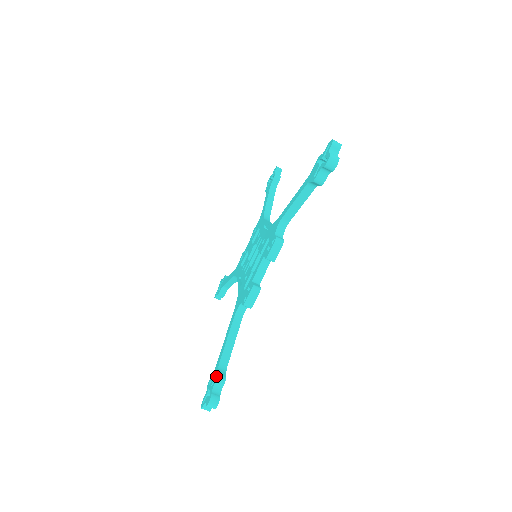
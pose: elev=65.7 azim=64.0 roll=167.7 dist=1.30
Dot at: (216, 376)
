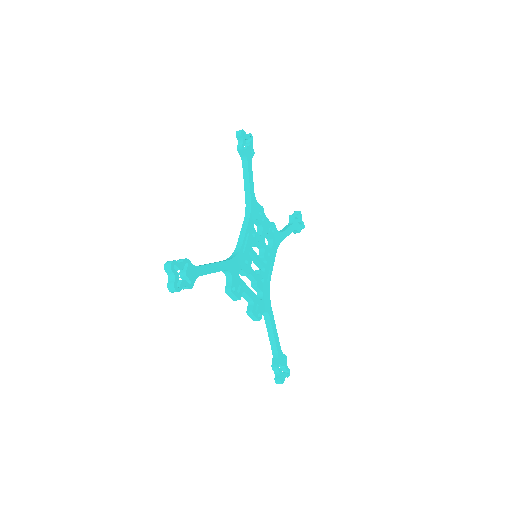
Dot at: (272, 365)
